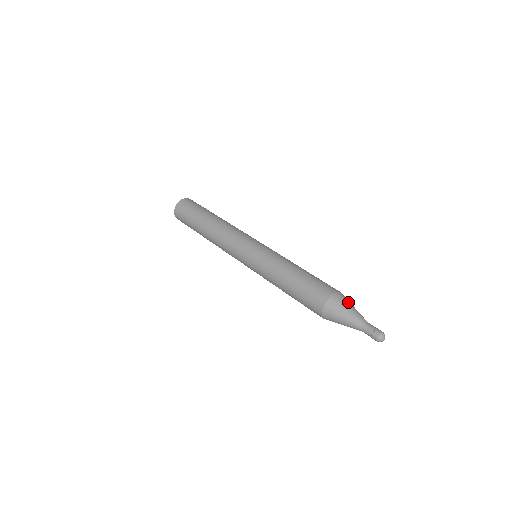
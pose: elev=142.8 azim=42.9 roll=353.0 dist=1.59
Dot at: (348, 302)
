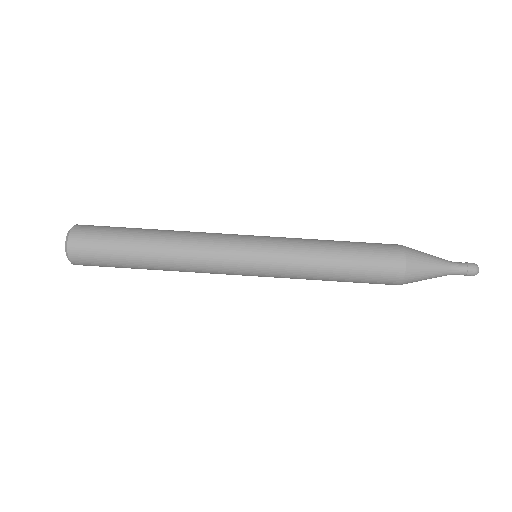
Dot at: (423, 269)
